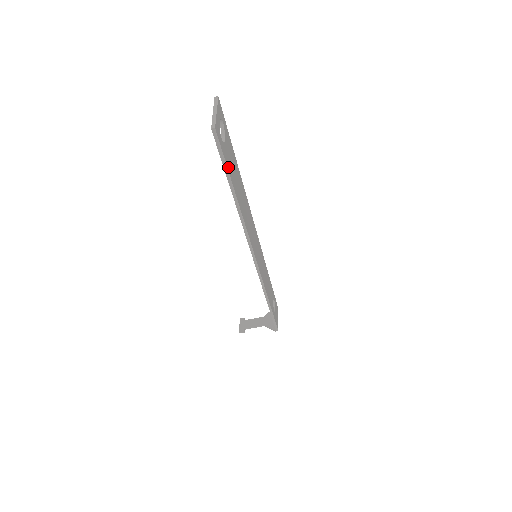
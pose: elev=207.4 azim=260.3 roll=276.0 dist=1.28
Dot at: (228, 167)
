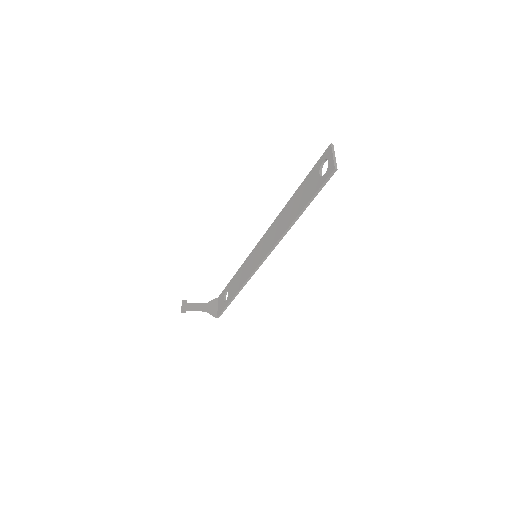
Dot at: (315, 194)
